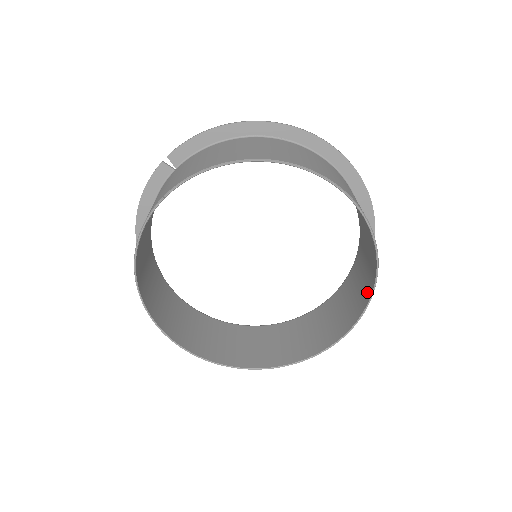
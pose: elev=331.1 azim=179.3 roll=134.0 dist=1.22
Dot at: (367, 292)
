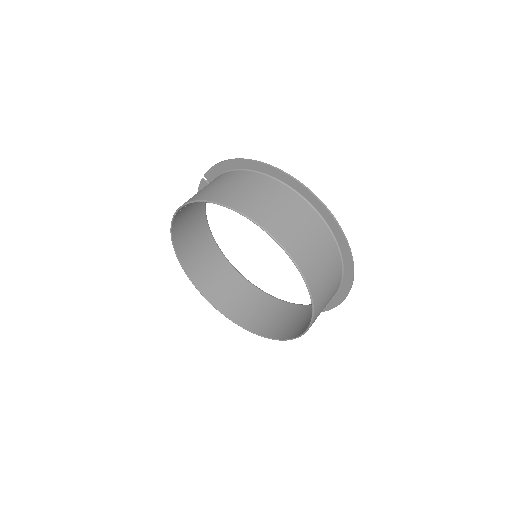
Dot at: (316, 308)
